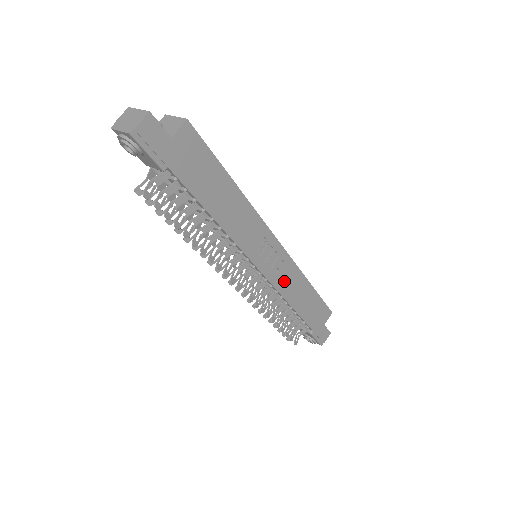
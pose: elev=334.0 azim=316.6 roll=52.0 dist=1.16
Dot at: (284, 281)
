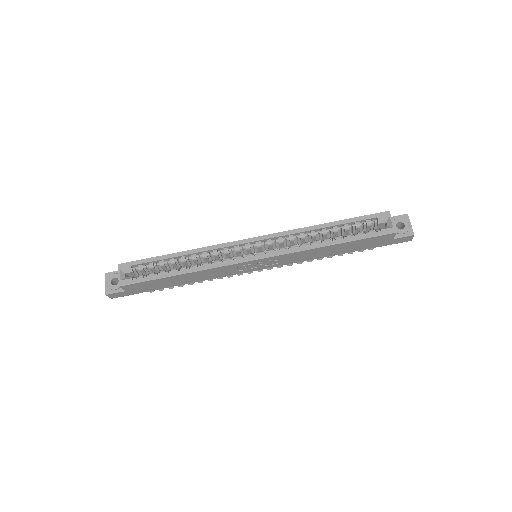
Dot at: (293, 259)
